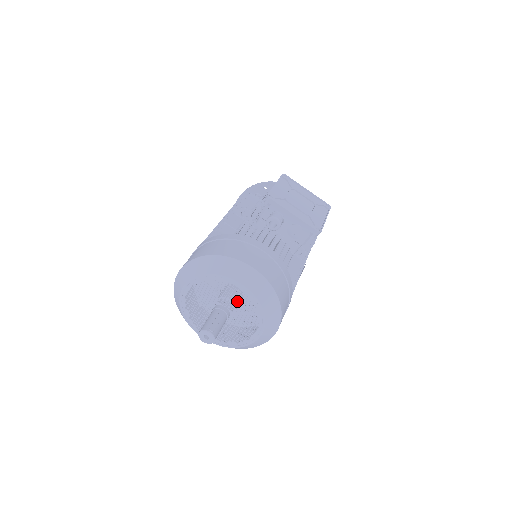
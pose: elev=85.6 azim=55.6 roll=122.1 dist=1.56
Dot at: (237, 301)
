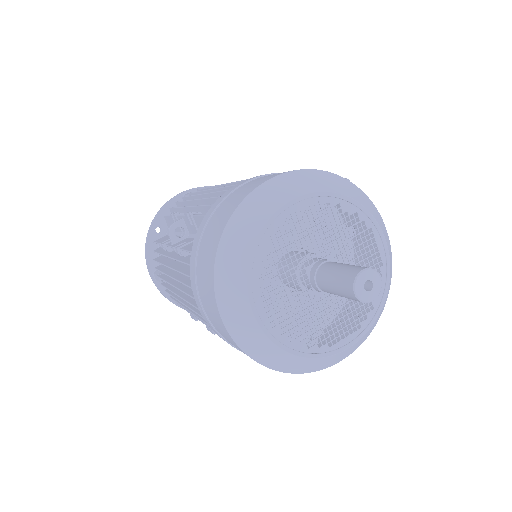
Dot at: (361, 266)
